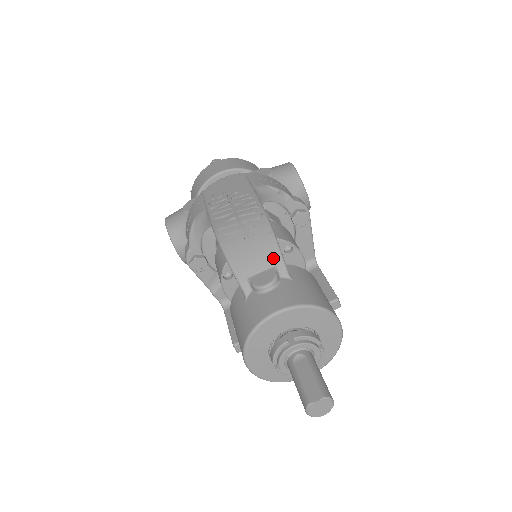
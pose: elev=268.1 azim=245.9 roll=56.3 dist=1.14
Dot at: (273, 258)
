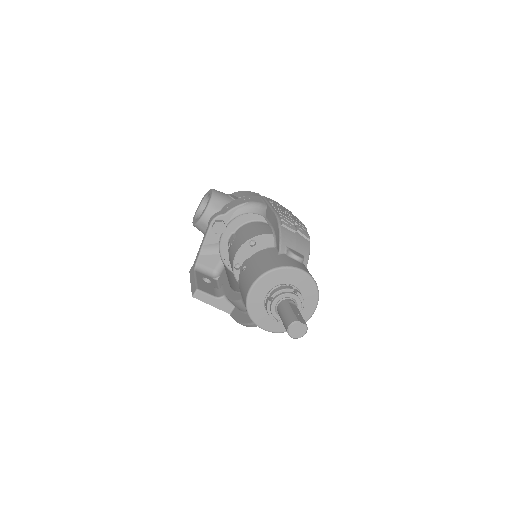
Dot at: (305, 251)
